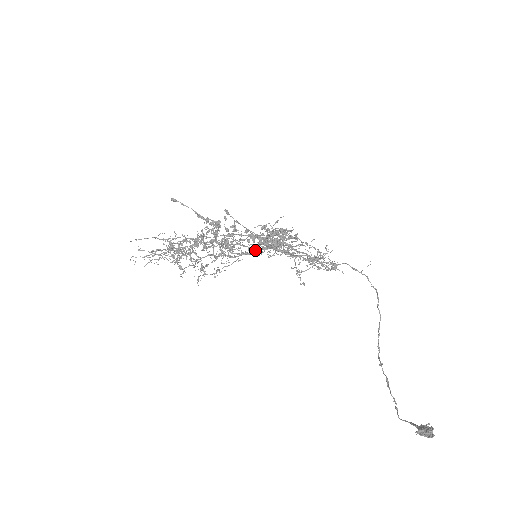
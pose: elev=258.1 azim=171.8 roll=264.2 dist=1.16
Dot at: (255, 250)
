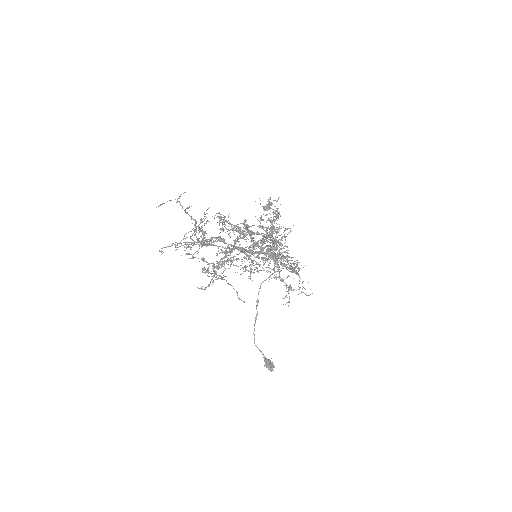
Dot at: (259, 253)
